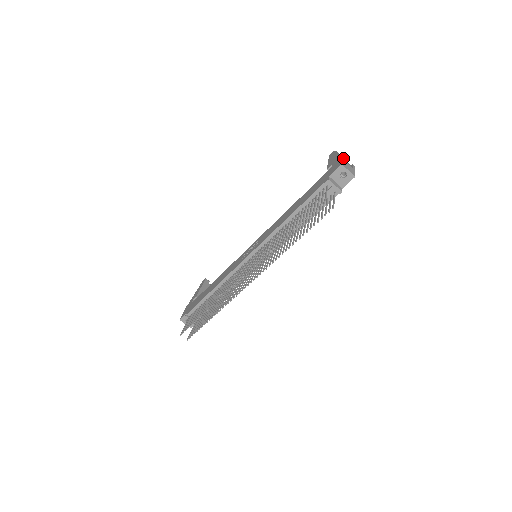
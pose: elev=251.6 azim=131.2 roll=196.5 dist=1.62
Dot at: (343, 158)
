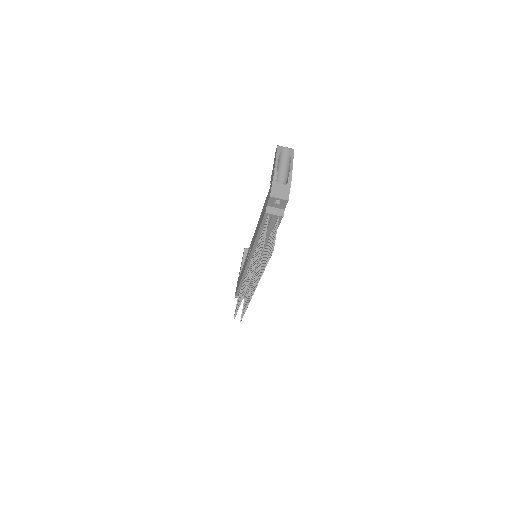
Dot at: (274, 179)
